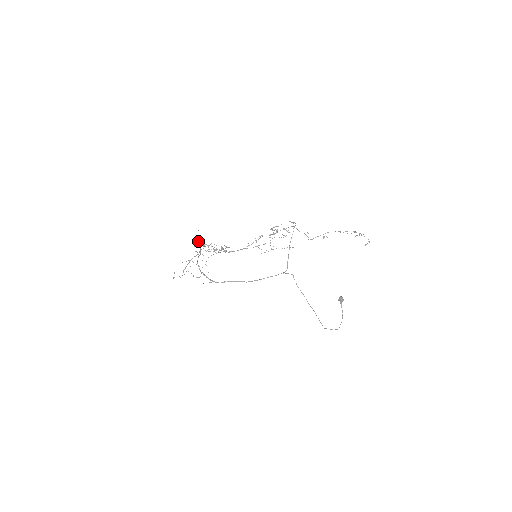
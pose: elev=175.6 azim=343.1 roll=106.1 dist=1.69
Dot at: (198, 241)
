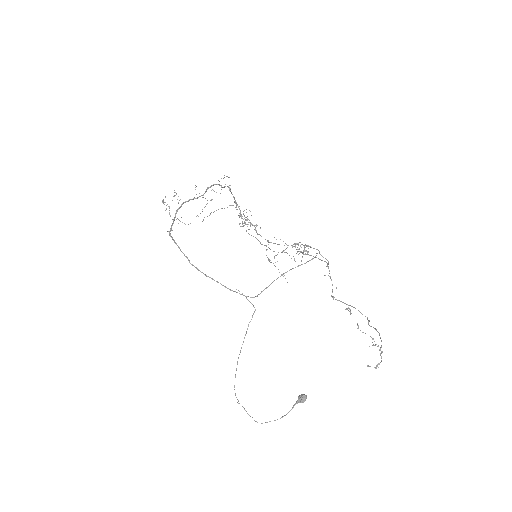
Dot at: (211, 185)
